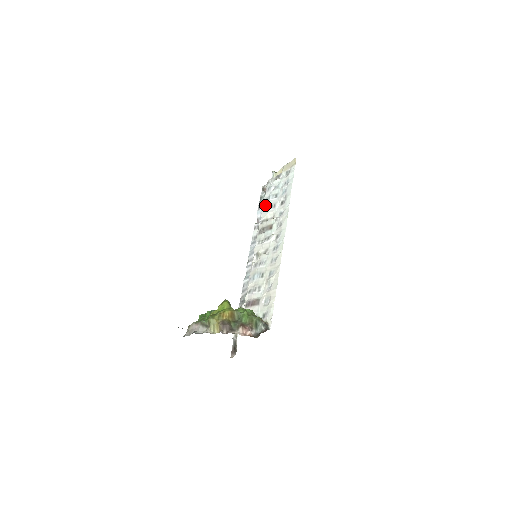
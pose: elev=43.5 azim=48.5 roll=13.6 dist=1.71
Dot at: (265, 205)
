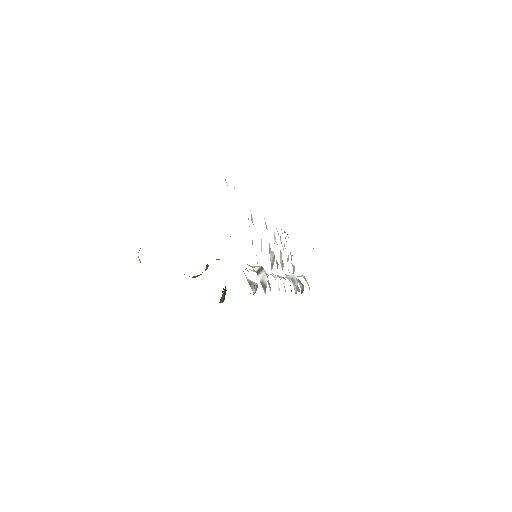
Dot at: occluded
